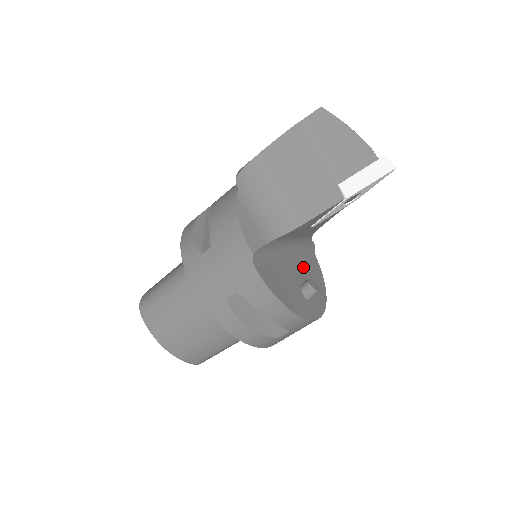
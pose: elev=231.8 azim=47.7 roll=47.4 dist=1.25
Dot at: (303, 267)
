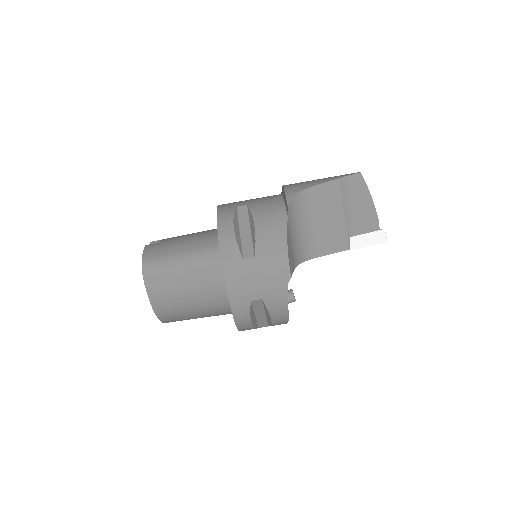
Dot at: occluded
